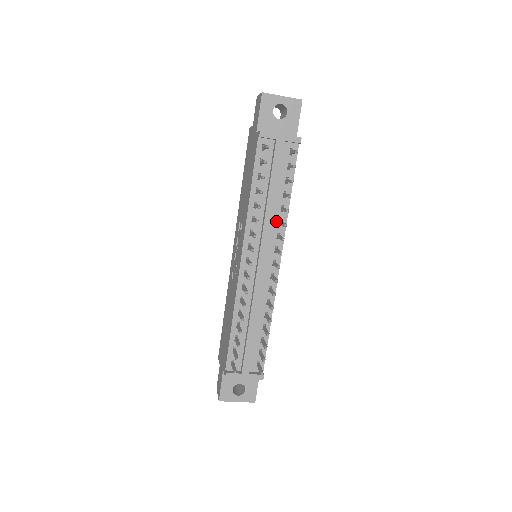
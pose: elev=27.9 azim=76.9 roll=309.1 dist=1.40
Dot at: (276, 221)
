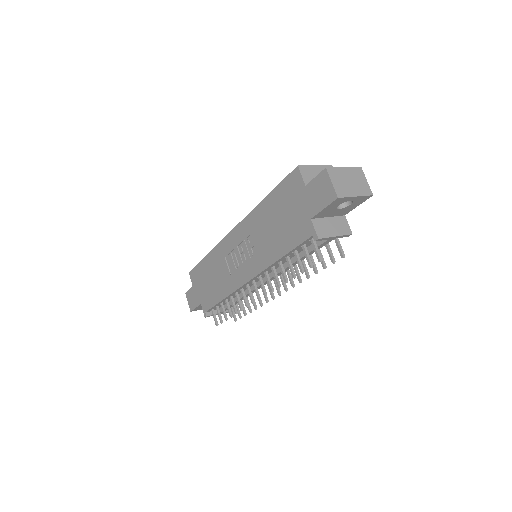
Dot at: occluded
